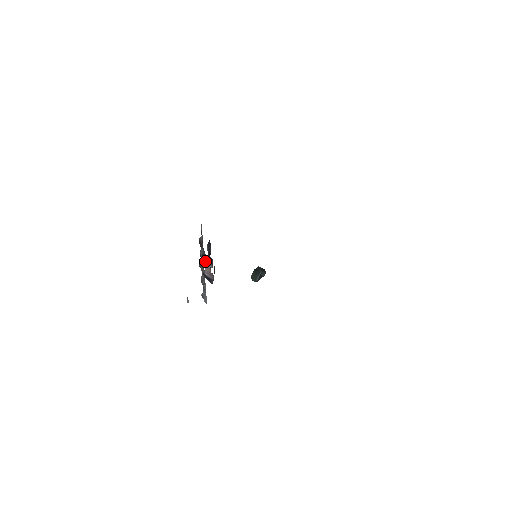
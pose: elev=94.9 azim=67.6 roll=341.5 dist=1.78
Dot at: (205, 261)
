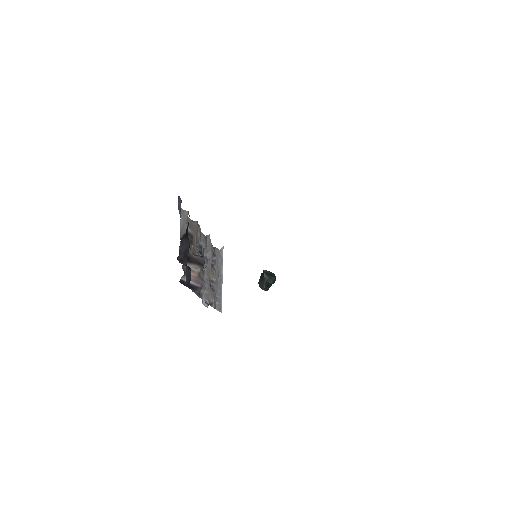
Dot at: (188, 262)
